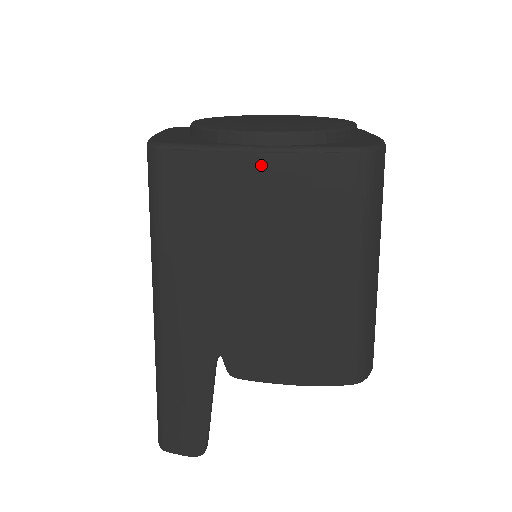
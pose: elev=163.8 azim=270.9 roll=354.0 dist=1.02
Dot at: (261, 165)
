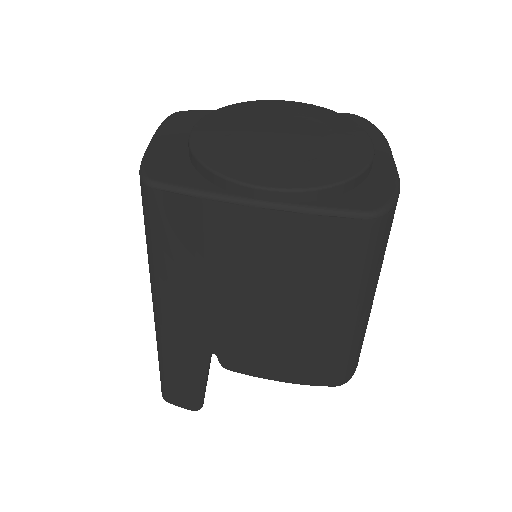
Dot at: (258, 219)
